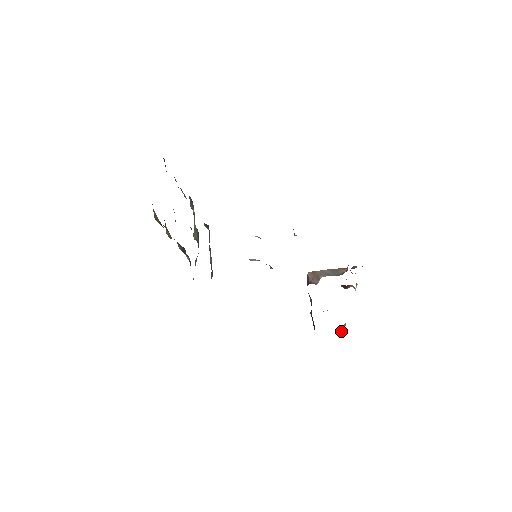
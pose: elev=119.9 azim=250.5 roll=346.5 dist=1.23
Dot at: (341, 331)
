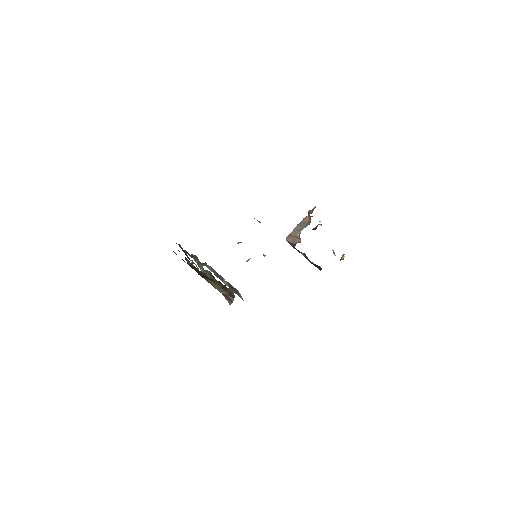
Dot at: (341, 257)
